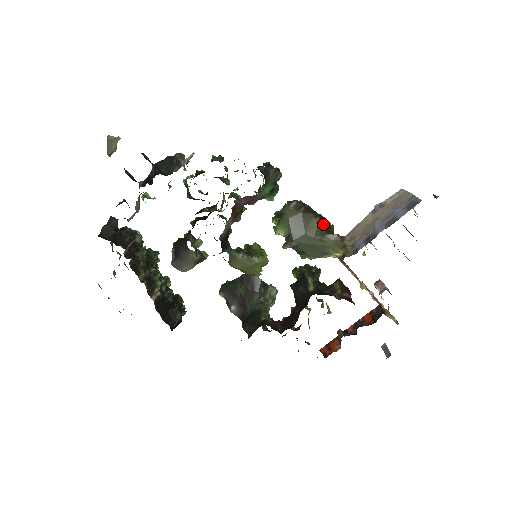
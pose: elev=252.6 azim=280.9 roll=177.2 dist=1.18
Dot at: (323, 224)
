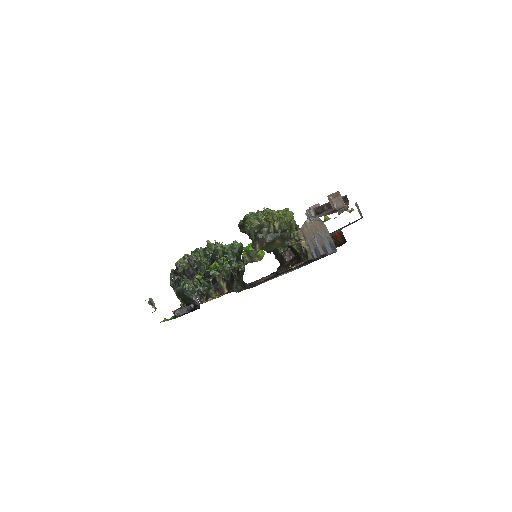
Dot at: (282, 240)
